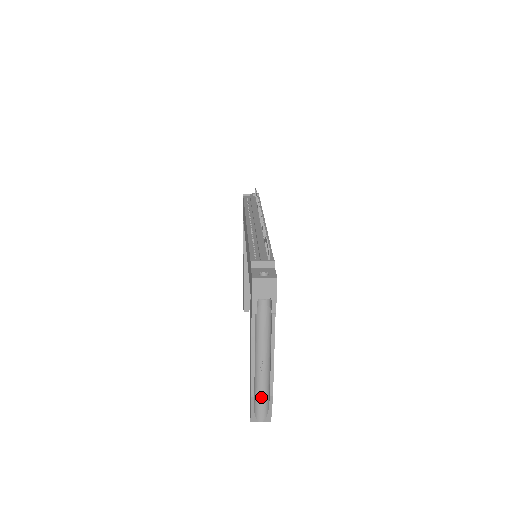
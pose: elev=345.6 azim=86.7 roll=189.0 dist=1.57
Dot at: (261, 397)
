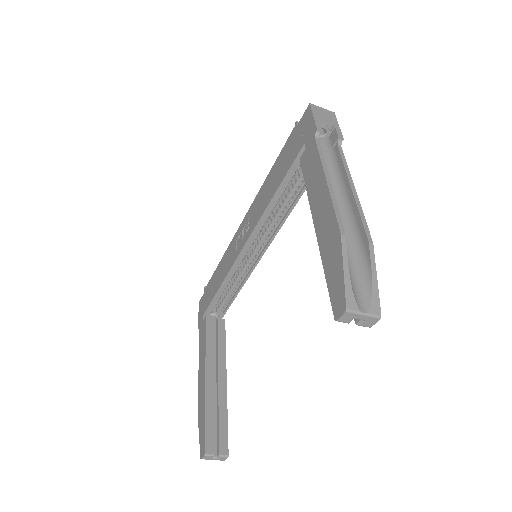
Dot at: (350, 265)
